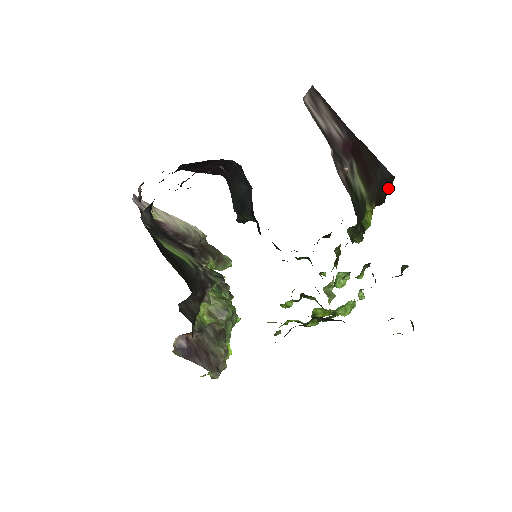
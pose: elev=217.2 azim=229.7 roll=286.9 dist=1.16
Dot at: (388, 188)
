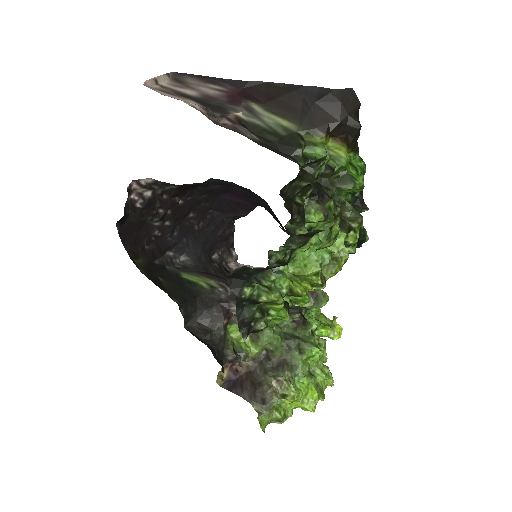
Dot at: (339, 105)
